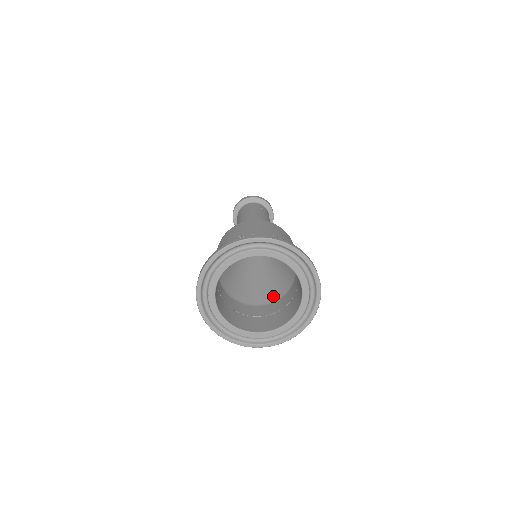
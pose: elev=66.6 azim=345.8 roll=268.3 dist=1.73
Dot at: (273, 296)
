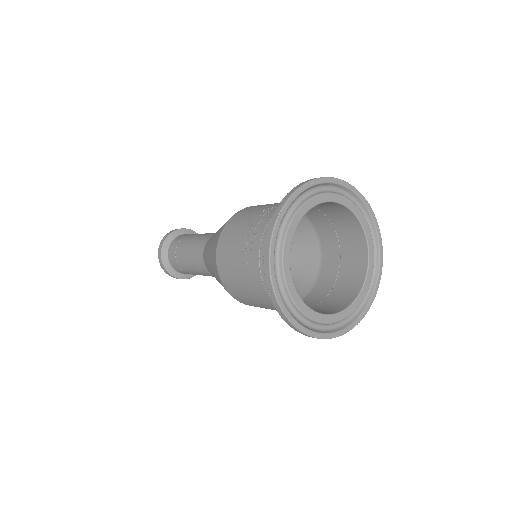
Dot at: (312, 249)
